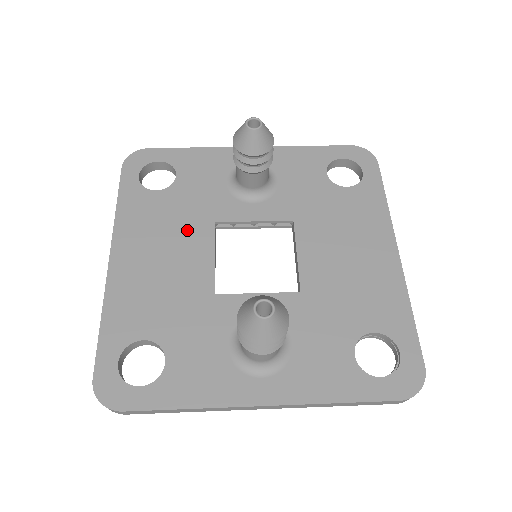
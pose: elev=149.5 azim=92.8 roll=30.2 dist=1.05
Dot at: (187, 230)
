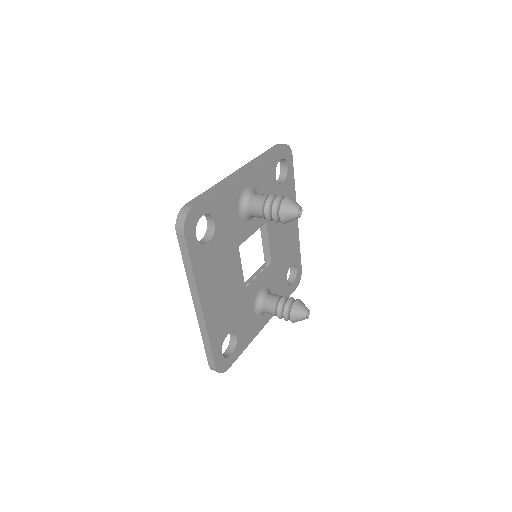
Dot at: (229, 261)
